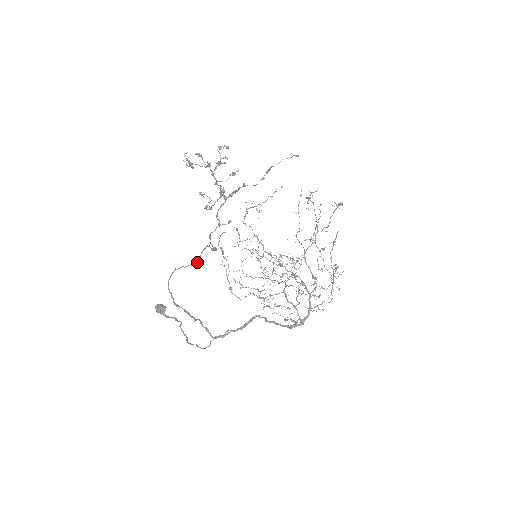
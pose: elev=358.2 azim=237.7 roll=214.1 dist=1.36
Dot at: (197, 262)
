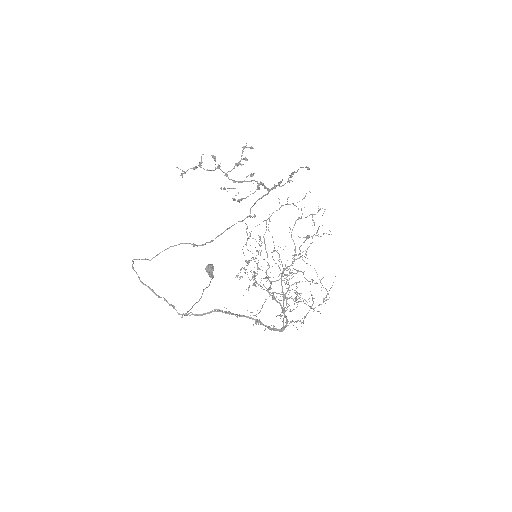
Dot at: (152, 258)
